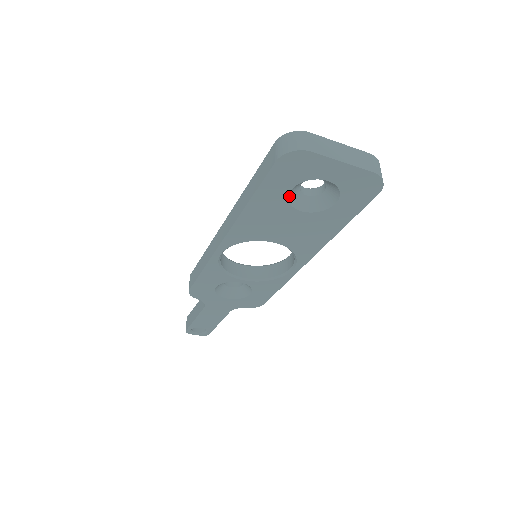
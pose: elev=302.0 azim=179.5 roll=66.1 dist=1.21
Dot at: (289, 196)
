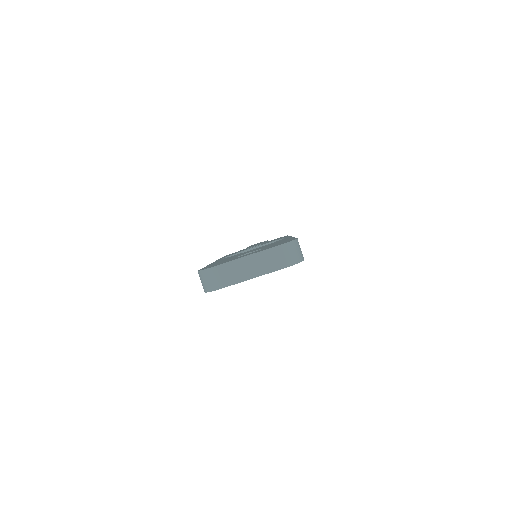
Dot at: occluded
